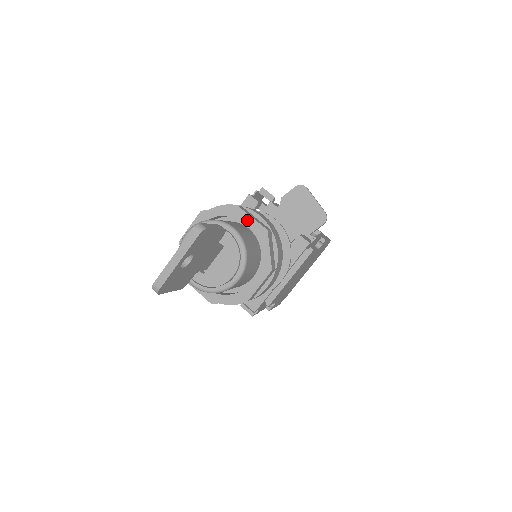
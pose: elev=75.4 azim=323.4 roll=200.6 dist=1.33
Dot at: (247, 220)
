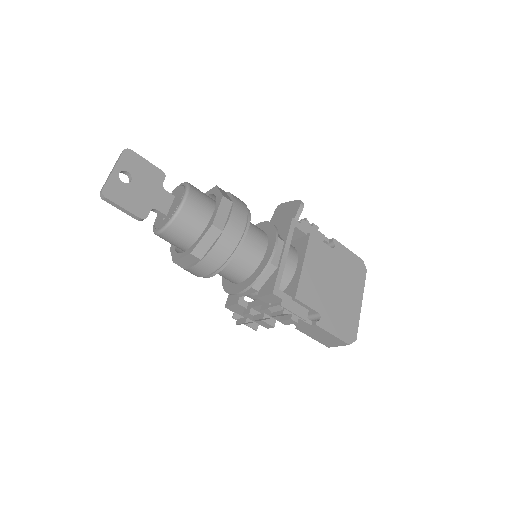
Dot at: occluded
